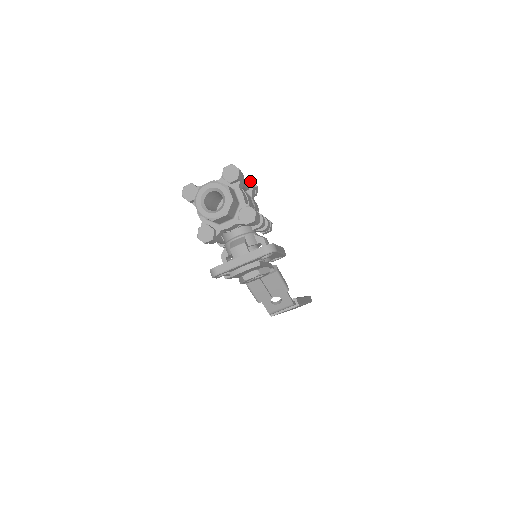
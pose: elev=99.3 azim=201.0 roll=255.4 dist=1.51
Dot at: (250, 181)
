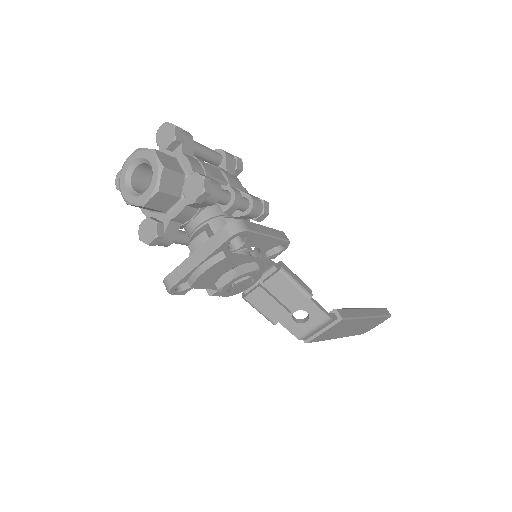
Dot at: (221, 151)
